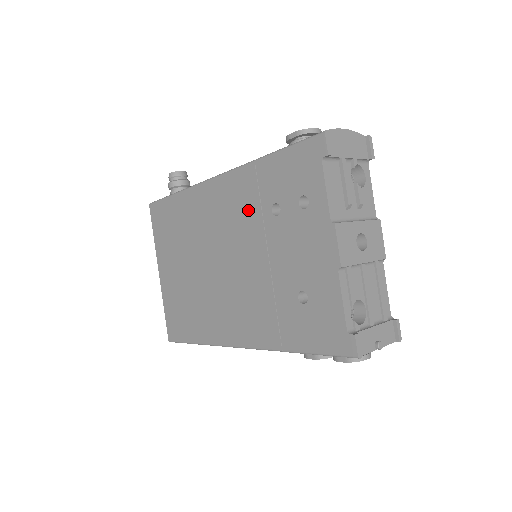
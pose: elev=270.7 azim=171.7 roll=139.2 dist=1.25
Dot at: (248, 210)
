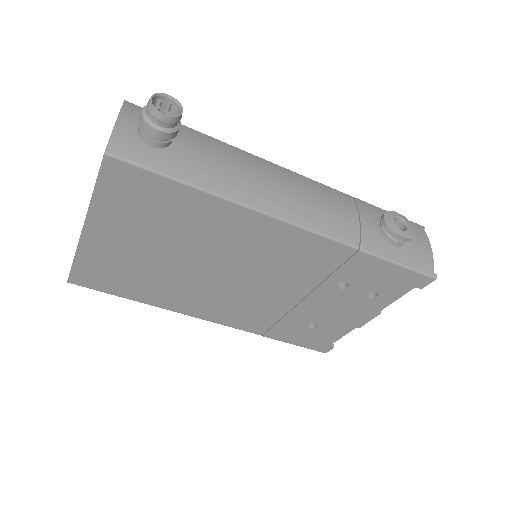
Dot at: (312, 270)
